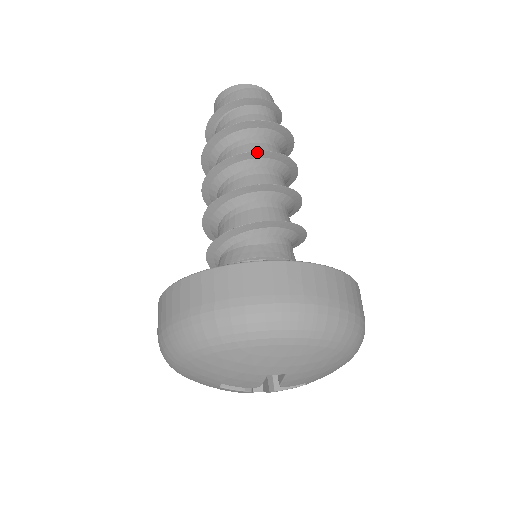
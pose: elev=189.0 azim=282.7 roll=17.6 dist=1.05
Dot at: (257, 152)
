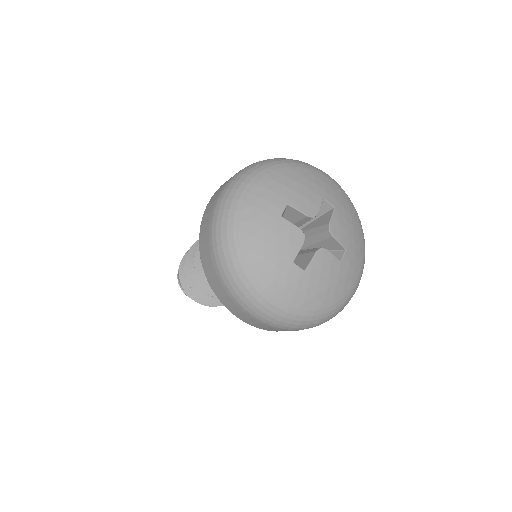
Dot at: occluded
